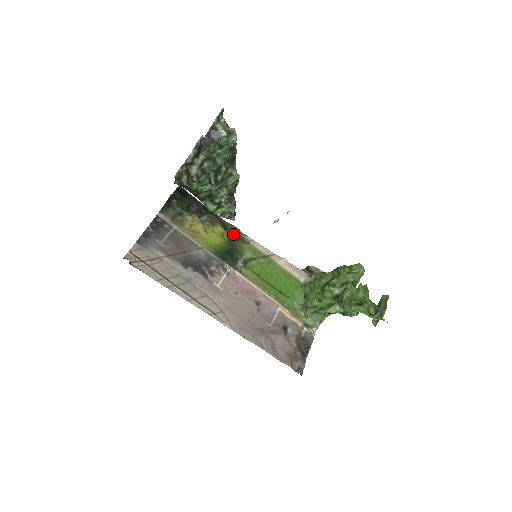
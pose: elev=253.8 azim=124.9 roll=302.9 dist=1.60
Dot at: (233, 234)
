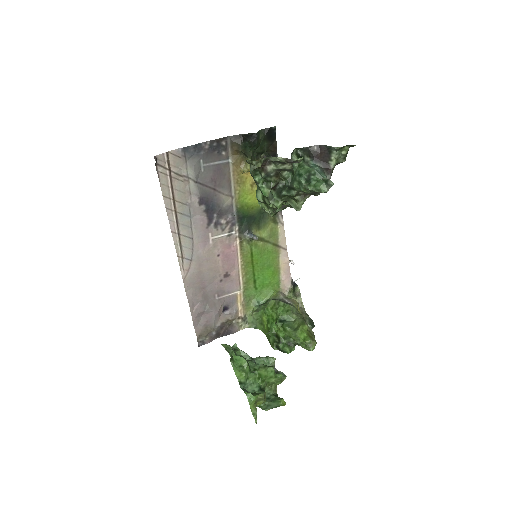
Dot at: occluded
